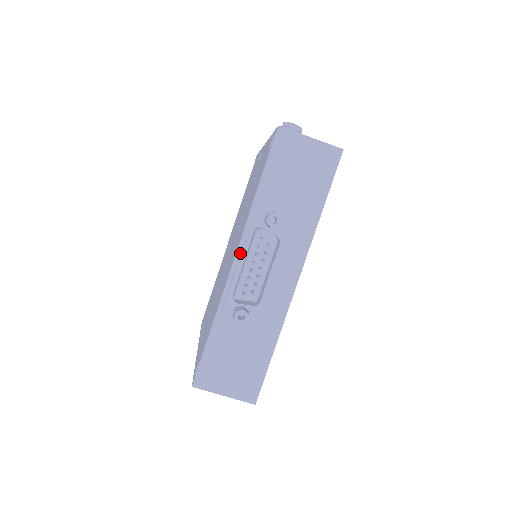
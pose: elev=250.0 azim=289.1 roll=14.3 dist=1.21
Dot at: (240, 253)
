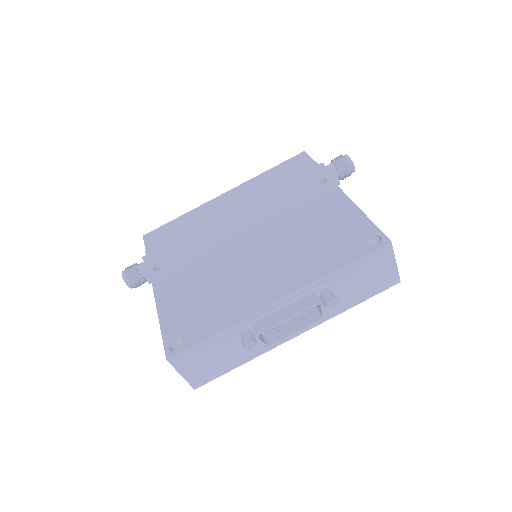
Dot at: (286, 299)
